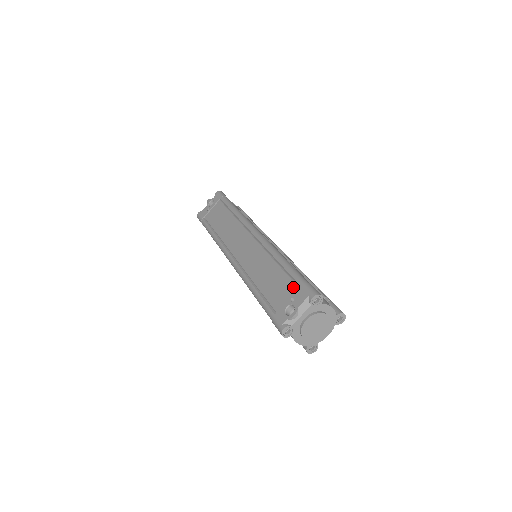
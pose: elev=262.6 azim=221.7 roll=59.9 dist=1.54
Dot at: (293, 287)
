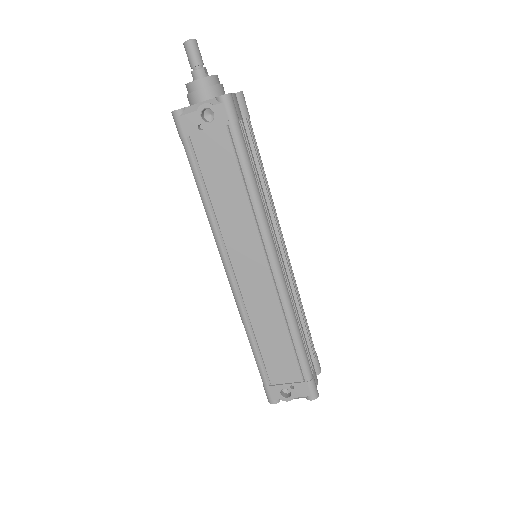
Dot at: (297, 375)
